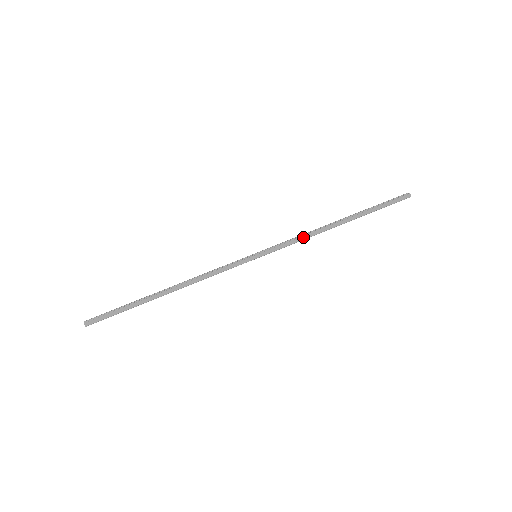
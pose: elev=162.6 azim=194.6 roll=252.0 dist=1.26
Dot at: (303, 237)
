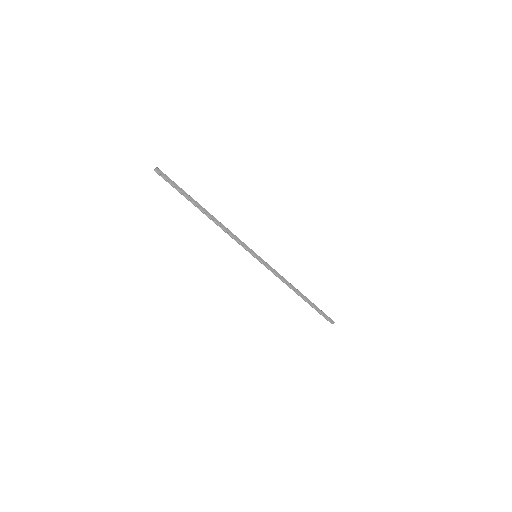
Dot at: (282, 277)
